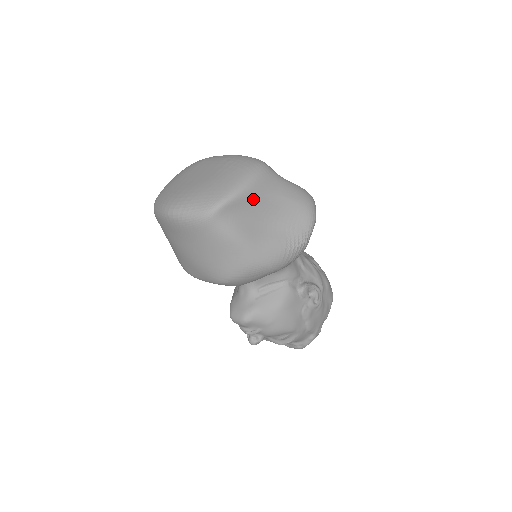
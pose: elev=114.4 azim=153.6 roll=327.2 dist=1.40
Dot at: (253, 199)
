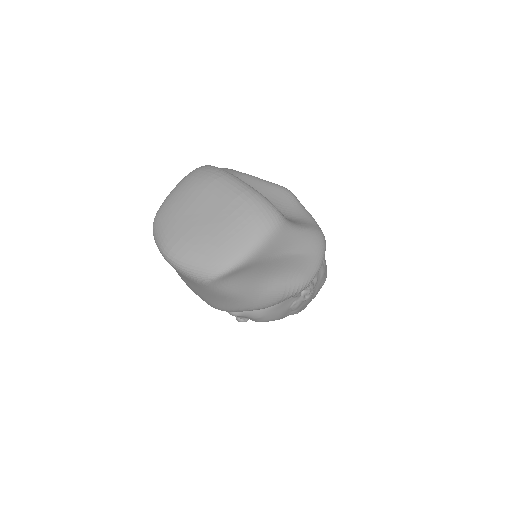
Dot at: (258, 262)
